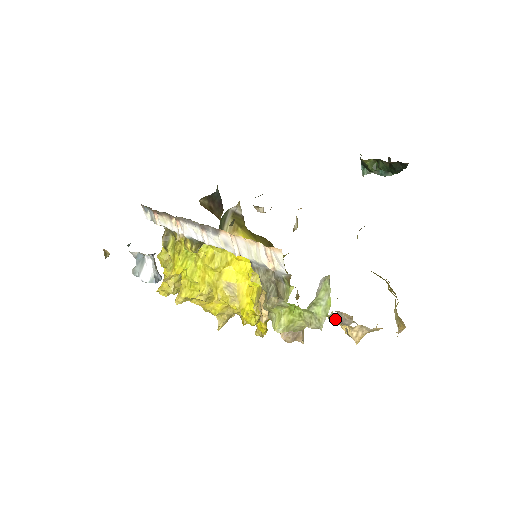
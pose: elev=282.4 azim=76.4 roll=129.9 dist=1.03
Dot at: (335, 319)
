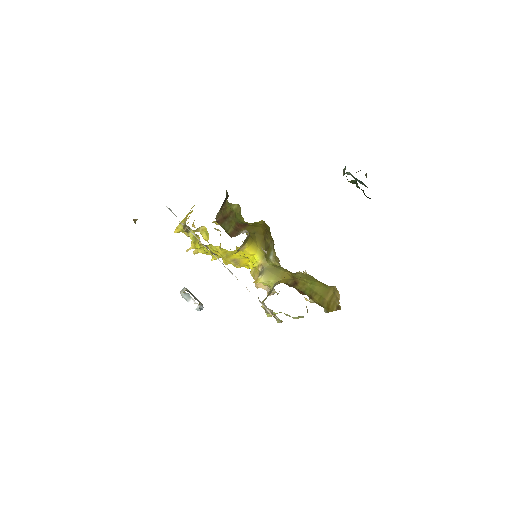
Dot at: occluded
